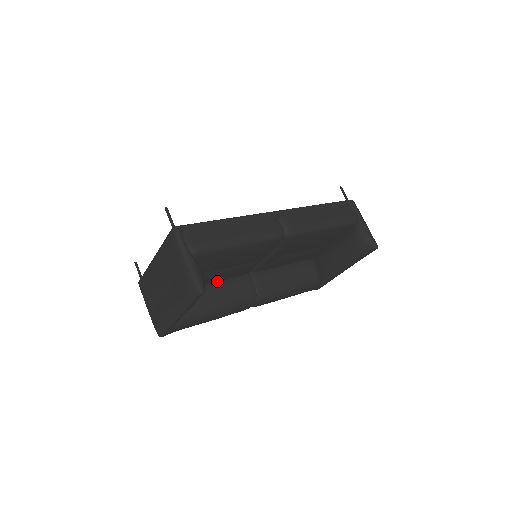
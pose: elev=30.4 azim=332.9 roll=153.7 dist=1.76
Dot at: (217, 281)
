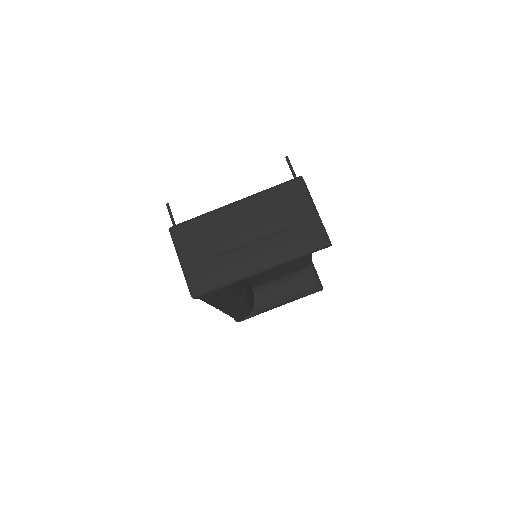
Dot at: occluded
